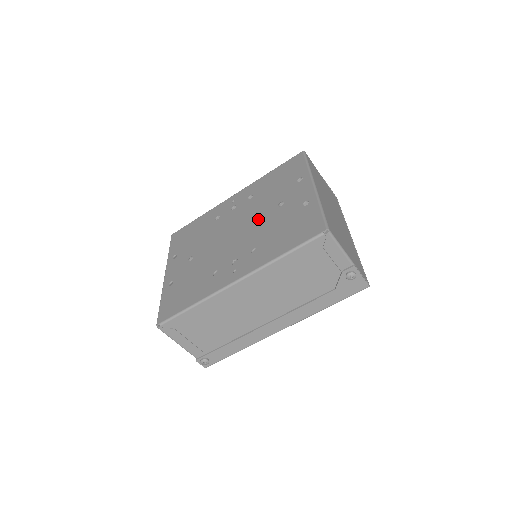
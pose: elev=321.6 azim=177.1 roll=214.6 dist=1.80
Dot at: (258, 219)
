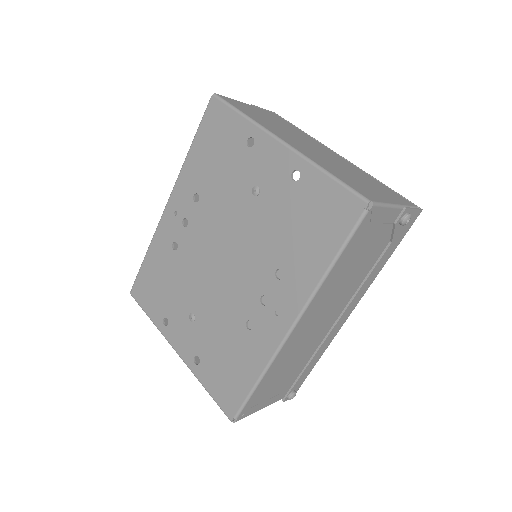
Dot at: (241, 227)
